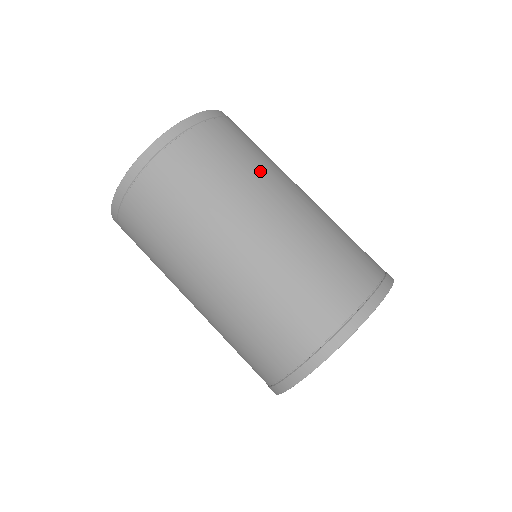
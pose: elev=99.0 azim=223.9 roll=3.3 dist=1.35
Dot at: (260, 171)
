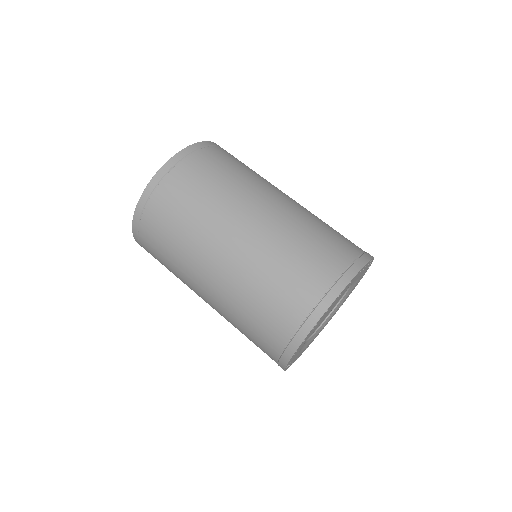
Dot at: occluded
